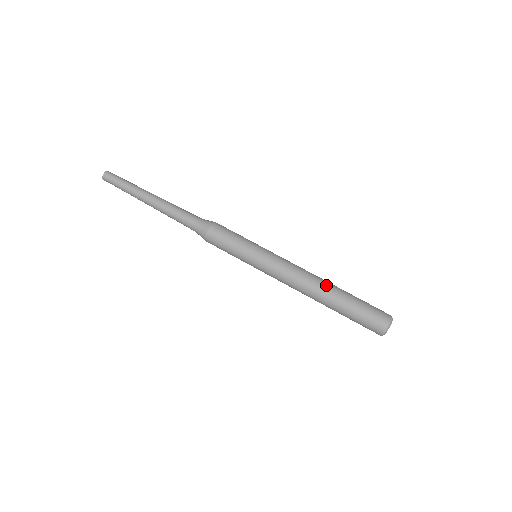
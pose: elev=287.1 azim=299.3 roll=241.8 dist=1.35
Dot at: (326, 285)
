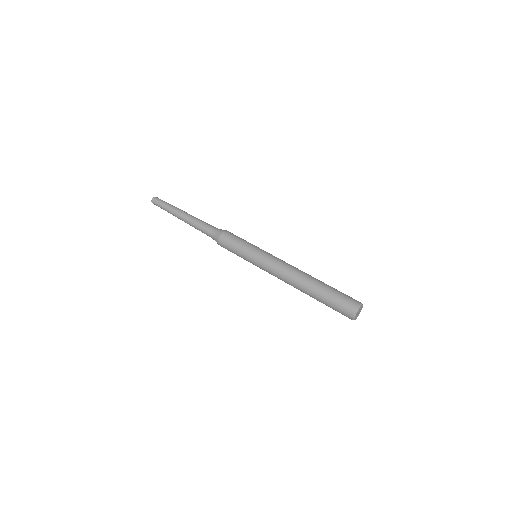
Dot at: (307, 277)
